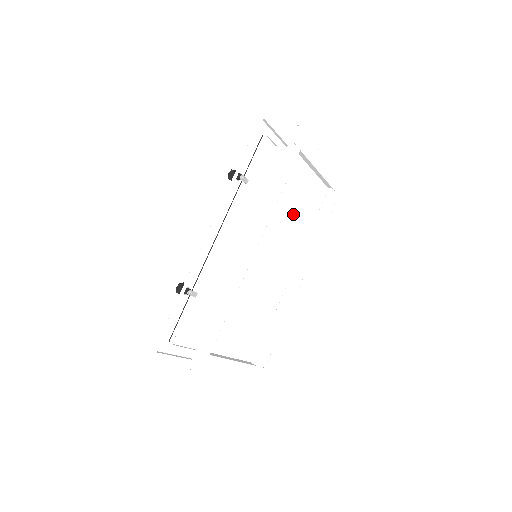
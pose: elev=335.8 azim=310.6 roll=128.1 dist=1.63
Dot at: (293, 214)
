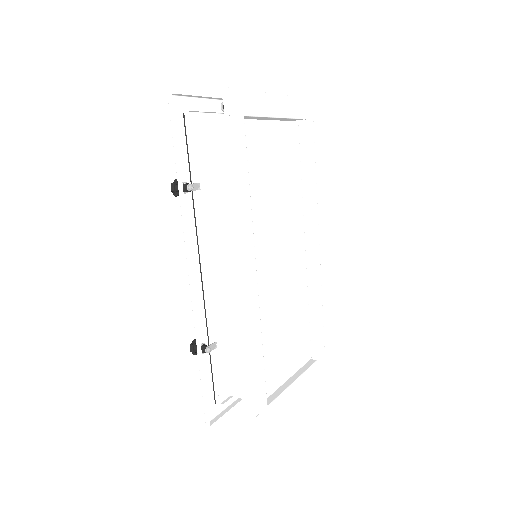
Dot at: (274, 190)
